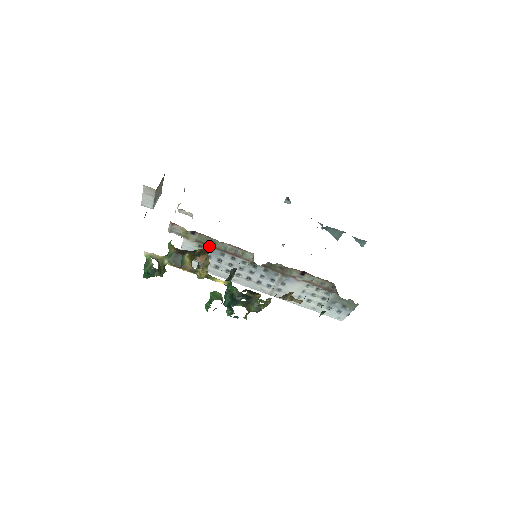
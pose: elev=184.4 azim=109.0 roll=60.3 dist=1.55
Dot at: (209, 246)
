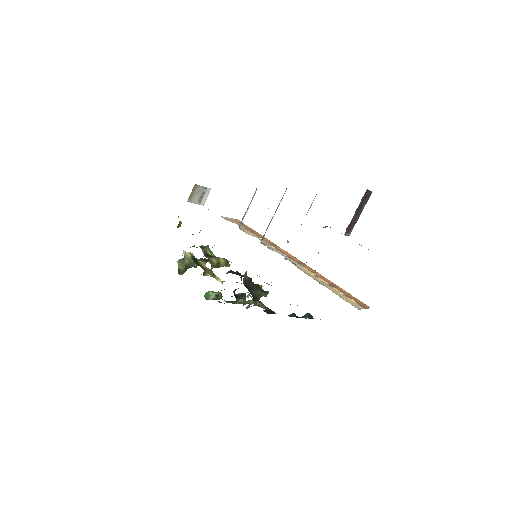
Dot at: occluded
